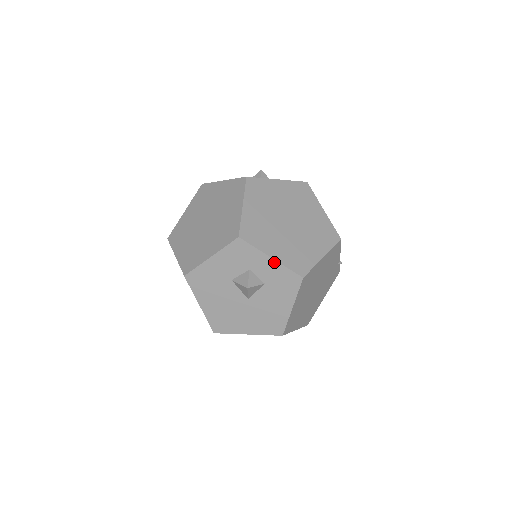
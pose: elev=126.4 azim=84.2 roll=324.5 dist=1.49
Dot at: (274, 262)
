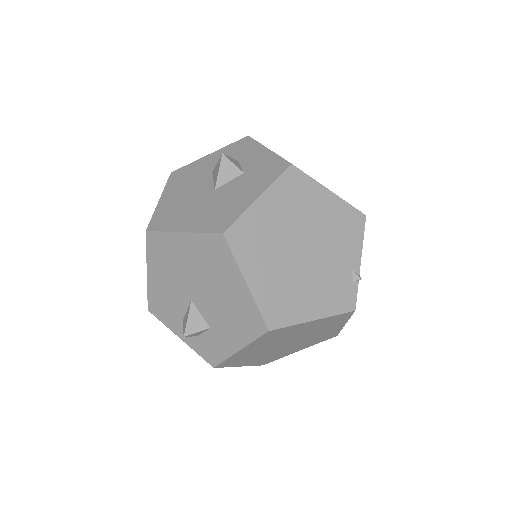
Dot at: (268, 152)
